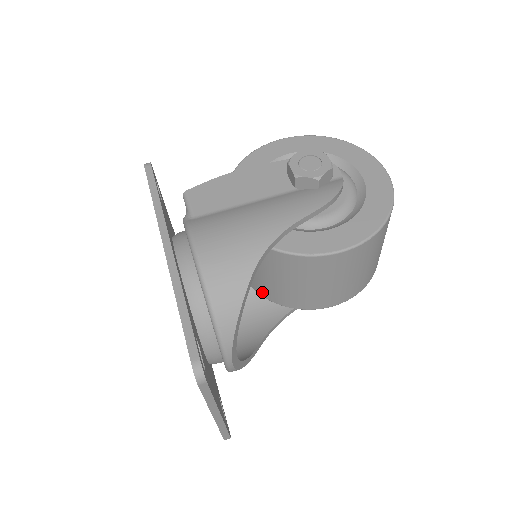
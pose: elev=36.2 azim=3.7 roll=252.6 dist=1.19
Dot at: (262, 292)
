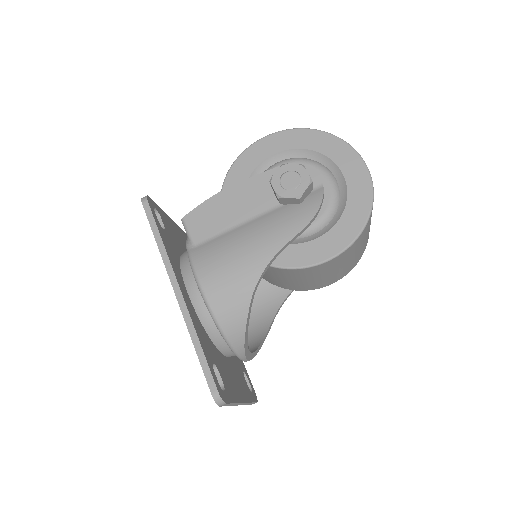
Dot at: (267, 280)
